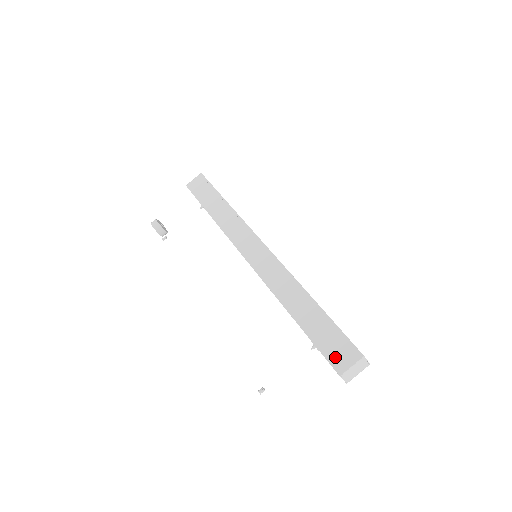
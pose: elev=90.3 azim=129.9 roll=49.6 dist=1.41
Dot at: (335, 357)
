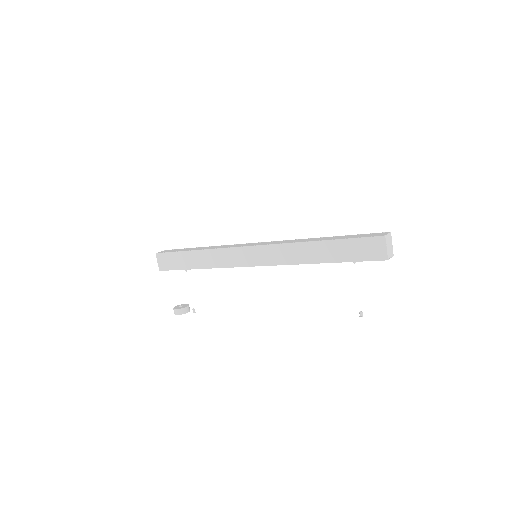
Dot at: (373, 255)
